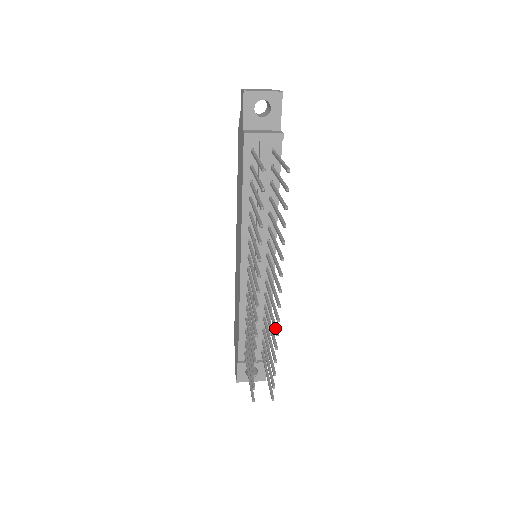
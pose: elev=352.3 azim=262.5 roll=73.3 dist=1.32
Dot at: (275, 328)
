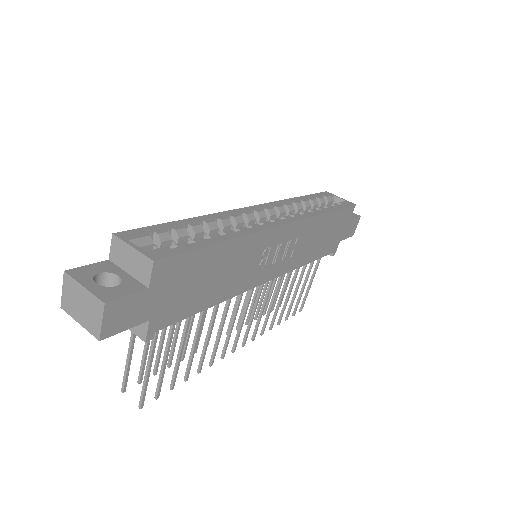
Dot at: (263, 327)
